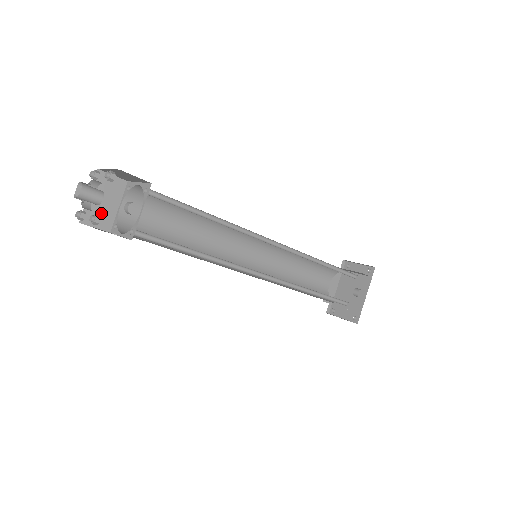
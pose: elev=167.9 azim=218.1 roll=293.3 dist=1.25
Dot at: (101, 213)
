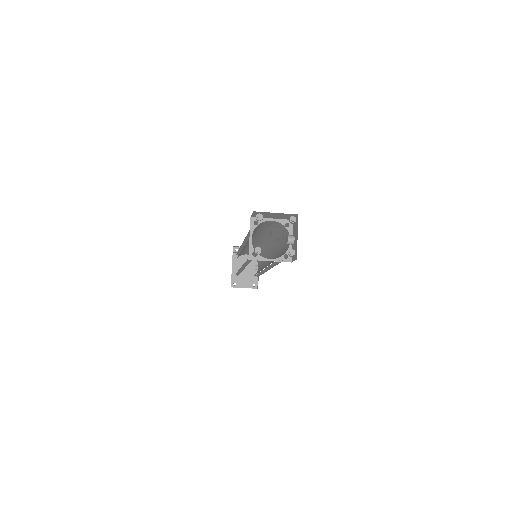
Dot at: occluded
